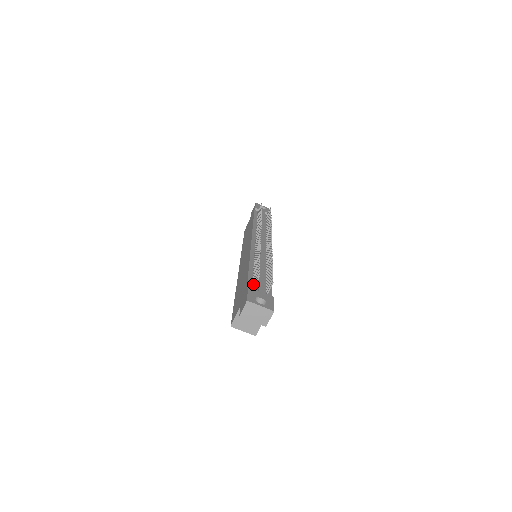
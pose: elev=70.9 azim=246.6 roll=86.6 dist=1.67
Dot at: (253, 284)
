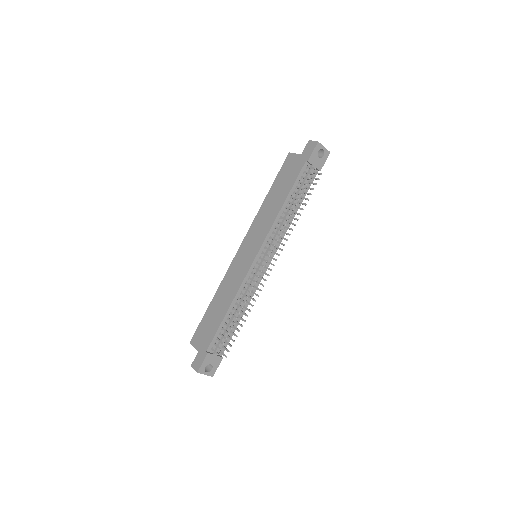
Dot at: (215, 345)
